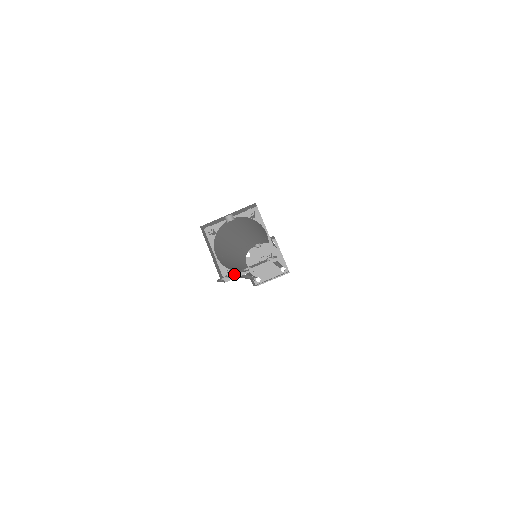
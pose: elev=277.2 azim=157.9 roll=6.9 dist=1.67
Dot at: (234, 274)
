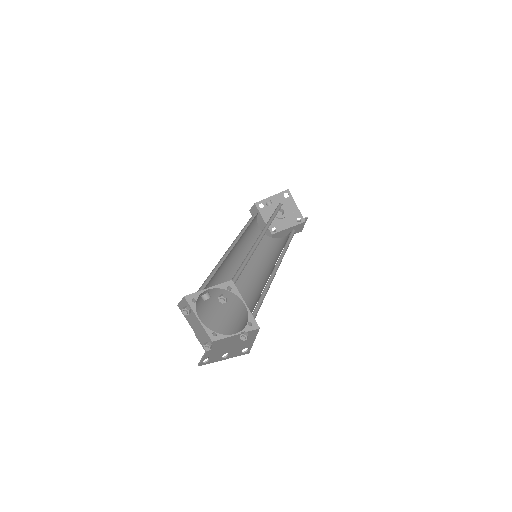
Dot at: (215, 352)
